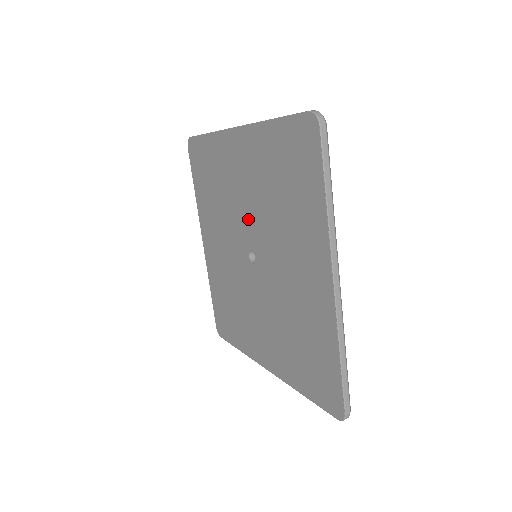
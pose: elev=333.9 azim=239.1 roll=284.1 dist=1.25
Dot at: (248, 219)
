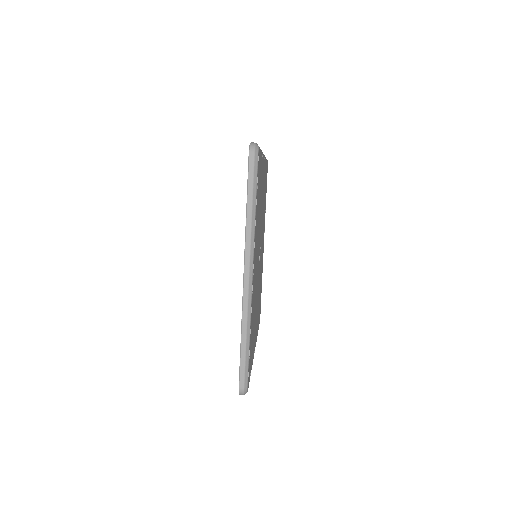
Dot at: occluded
